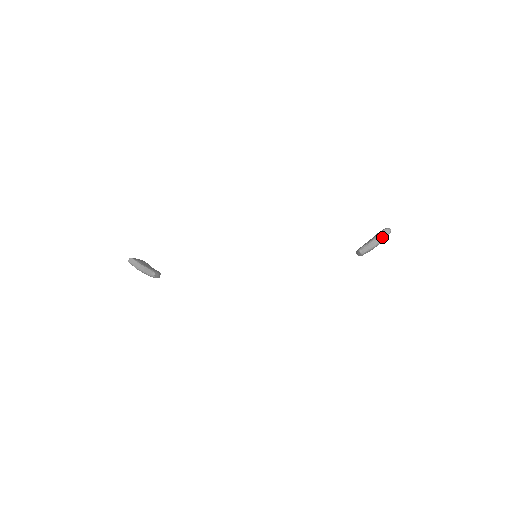
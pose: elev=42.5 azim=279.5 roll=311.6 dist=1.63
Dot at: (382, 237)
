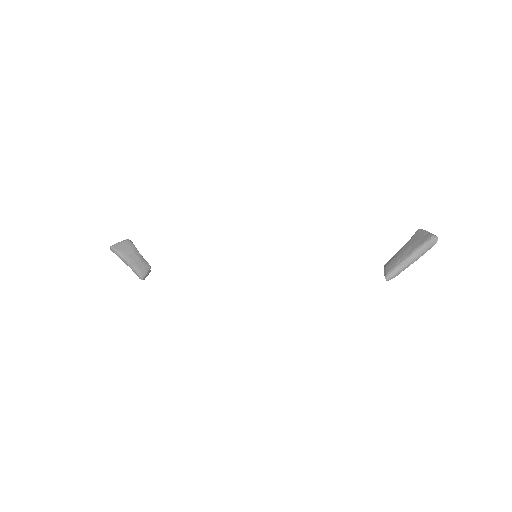
Dot at: (423, 252)
